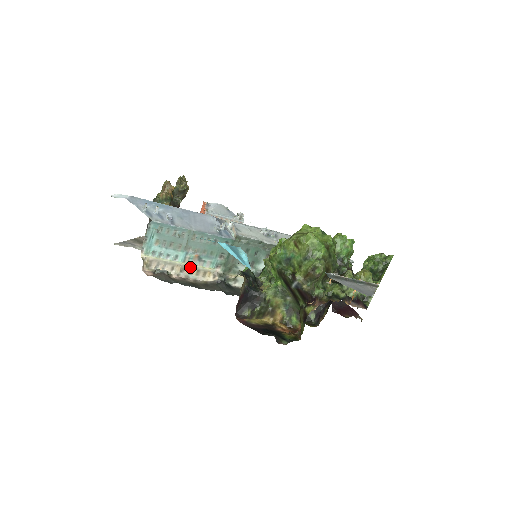
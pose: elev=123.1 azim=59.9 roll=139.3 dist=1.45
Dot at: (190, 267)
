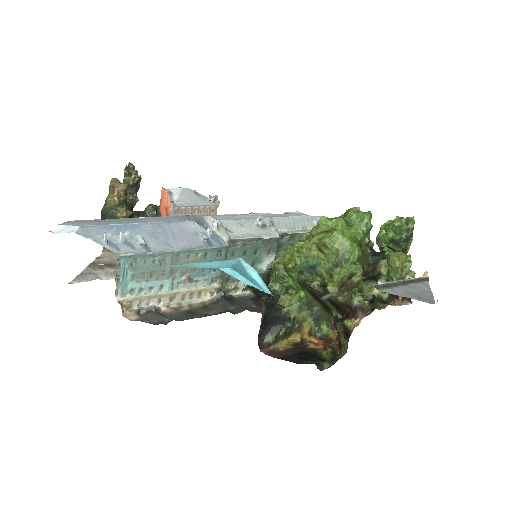
Dot at: (181, 293)
